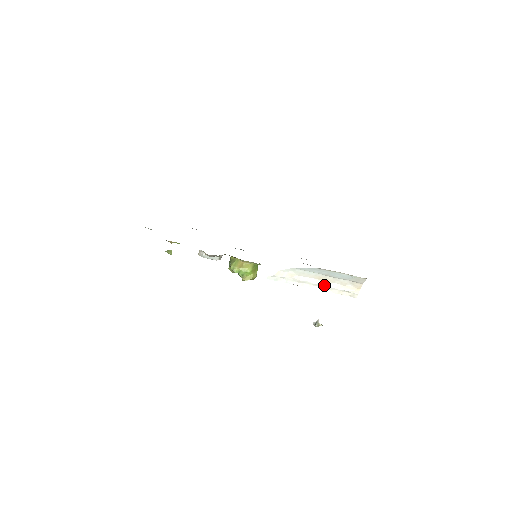
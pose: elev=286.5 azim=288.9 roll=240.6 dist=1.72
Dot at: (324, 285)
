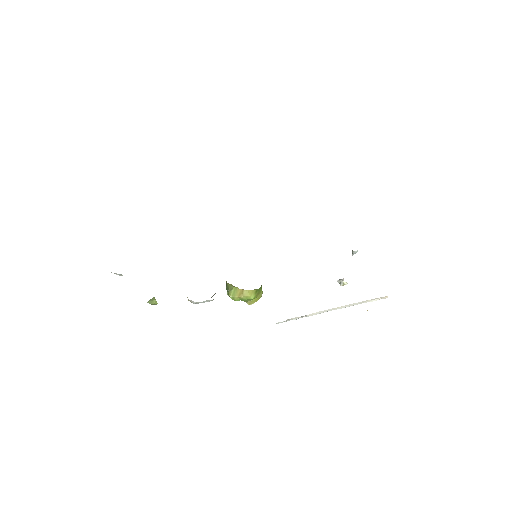
Dot at: (344, 307)
